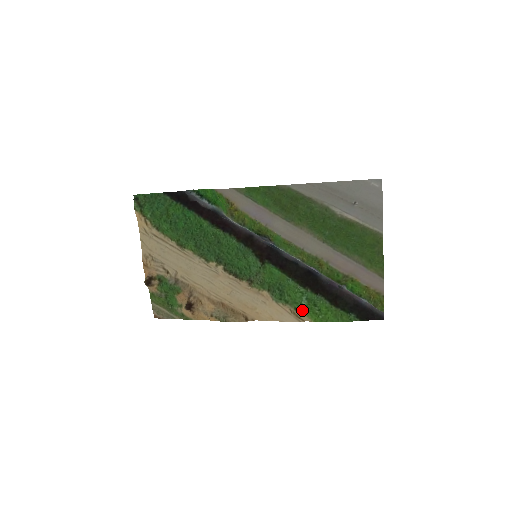
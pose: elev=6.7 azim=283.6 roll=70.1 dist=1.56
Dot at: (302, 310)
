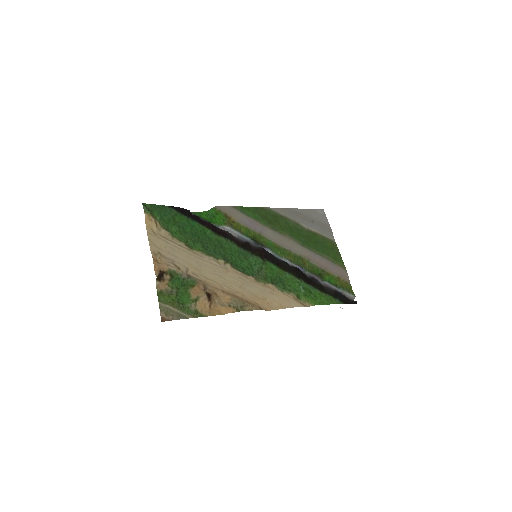
Dot at: (303, 297)
